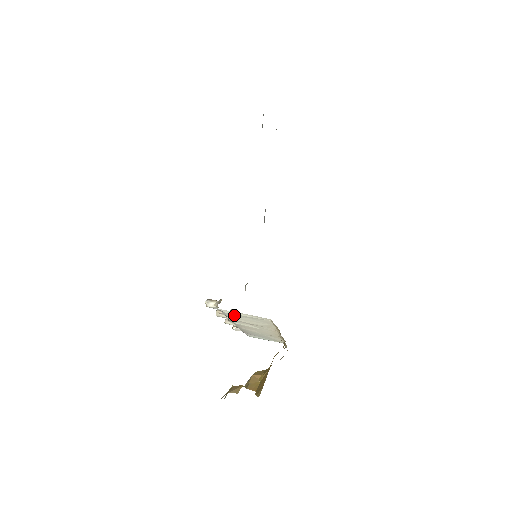
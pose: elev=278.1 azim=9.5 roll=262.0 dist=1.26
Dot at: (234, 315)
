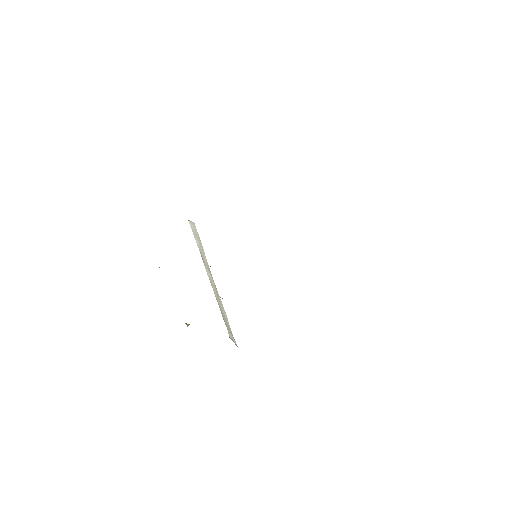
Dot at: (196, 237)
